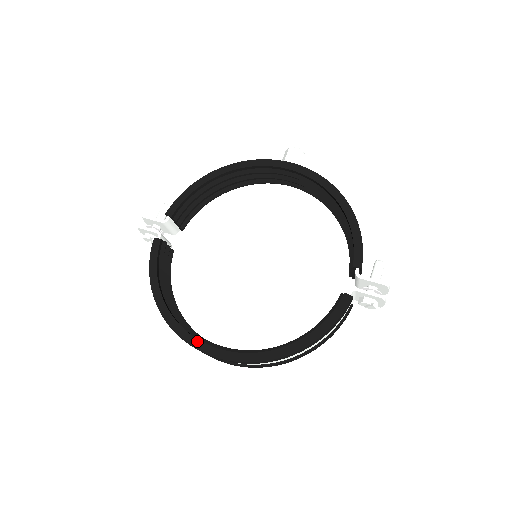
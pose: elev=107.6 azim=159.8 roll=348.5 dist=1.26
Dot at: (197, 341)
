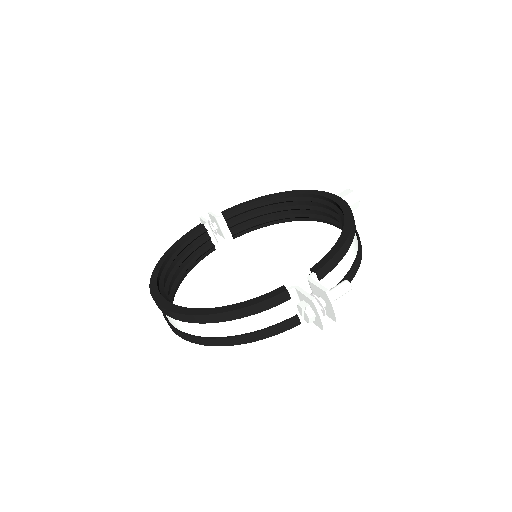
Dot at: (156, 286)
